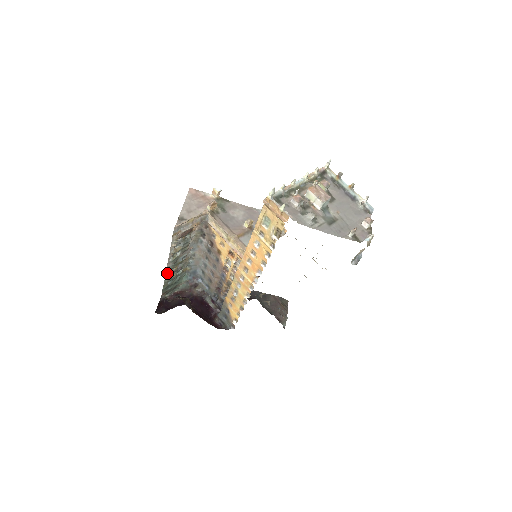
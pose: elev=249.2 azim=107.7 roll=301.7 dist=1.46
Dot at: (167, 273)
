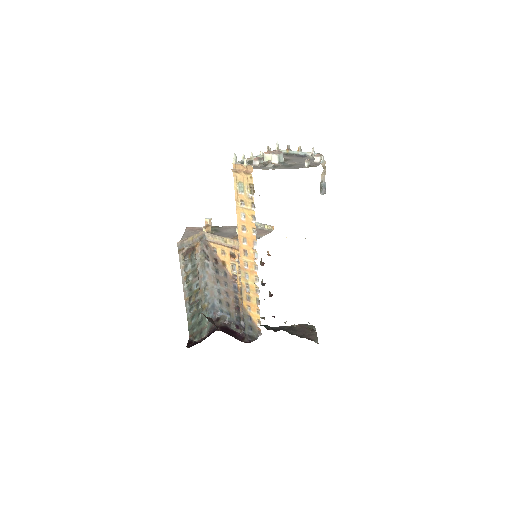
Dot at: (187, 306)
